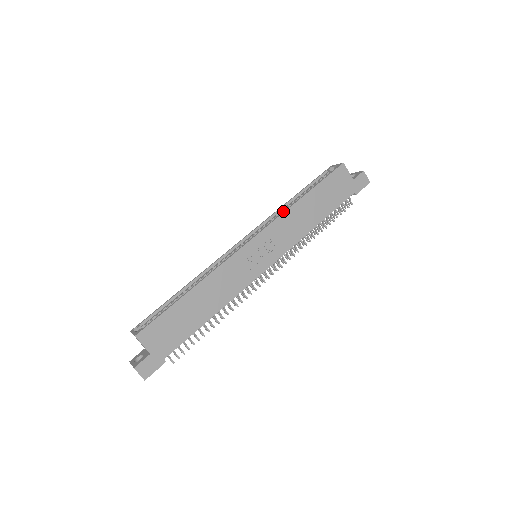
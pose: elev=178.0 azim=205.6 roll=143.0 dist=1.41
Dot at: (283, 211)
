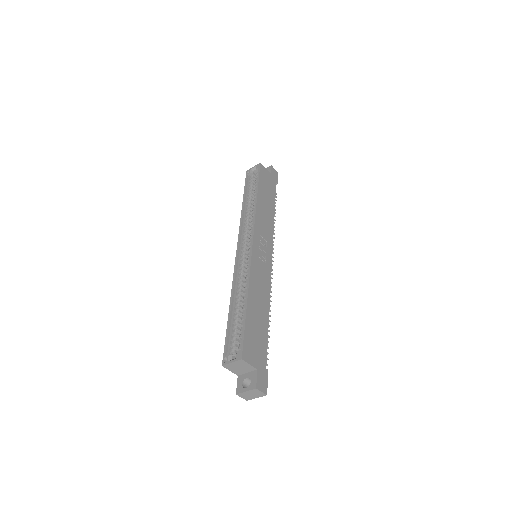
Dot at: (247, 214)
